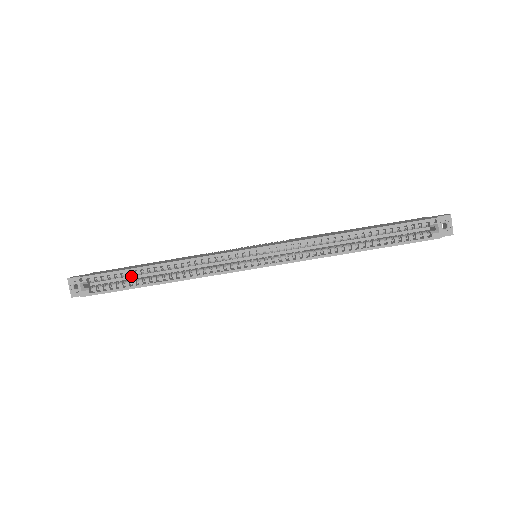
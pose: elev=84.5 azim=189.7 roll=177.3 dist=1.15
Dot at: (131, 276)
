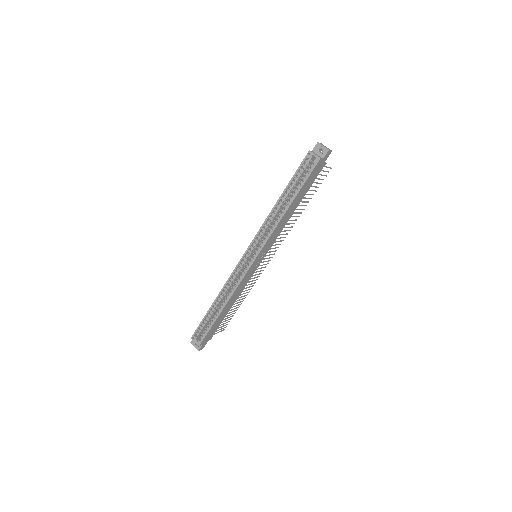
Dot at: occluded
